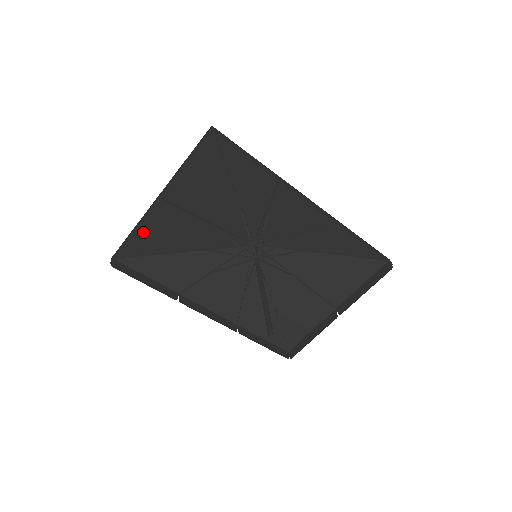
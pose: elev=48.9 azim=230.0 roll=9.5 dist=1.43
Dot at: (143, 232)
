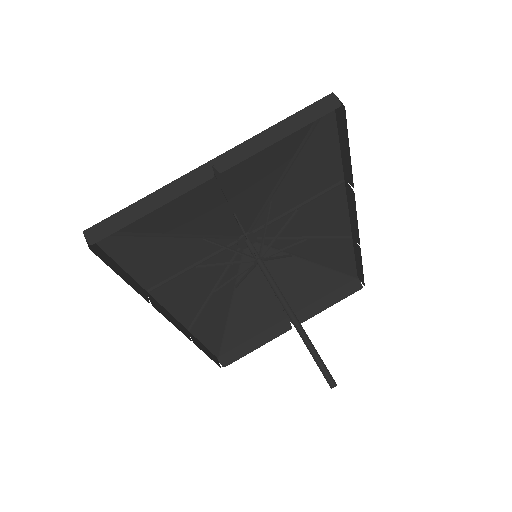
Dot at: occluded
